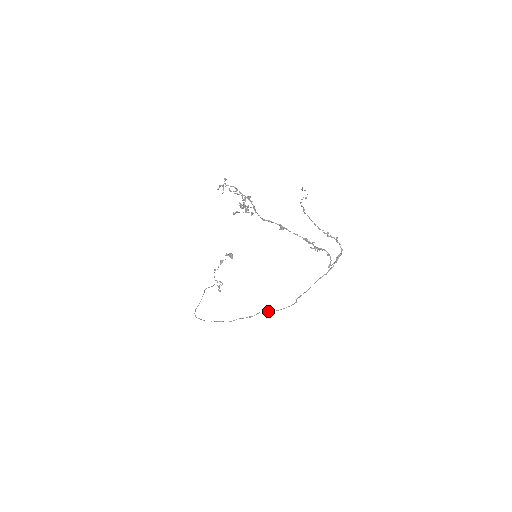
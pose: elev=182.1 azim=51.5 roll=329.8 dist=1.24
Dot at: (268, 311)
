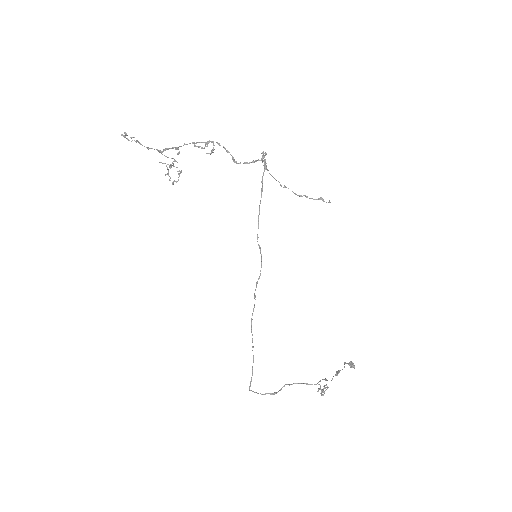
Dot at: occluded
